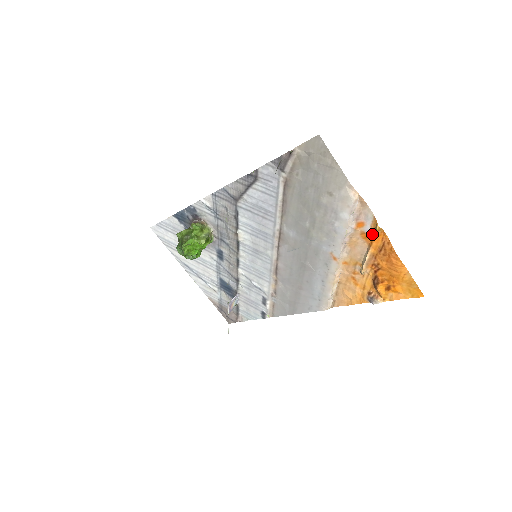
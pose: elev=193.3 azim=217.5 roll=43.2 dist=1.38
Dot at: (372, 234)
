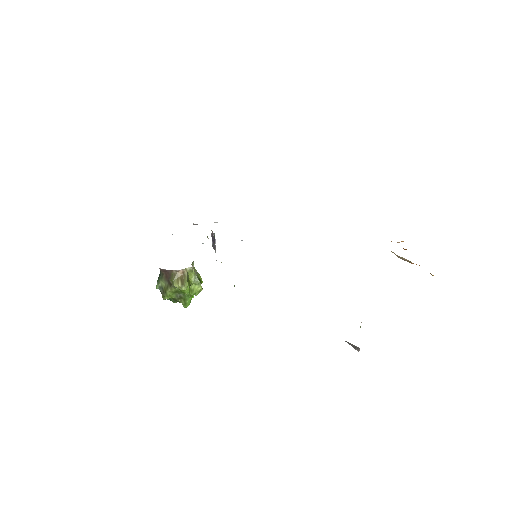
Dot at: occluded
